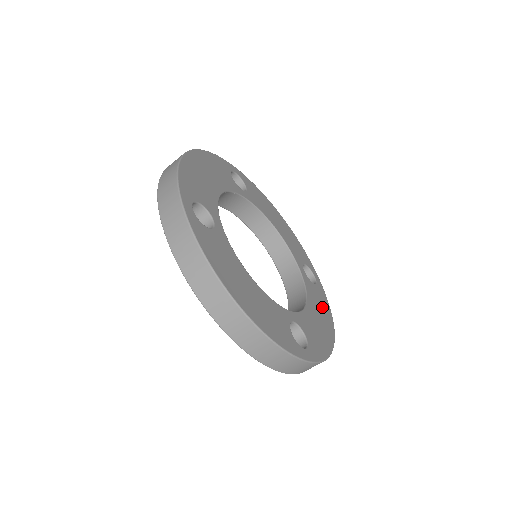
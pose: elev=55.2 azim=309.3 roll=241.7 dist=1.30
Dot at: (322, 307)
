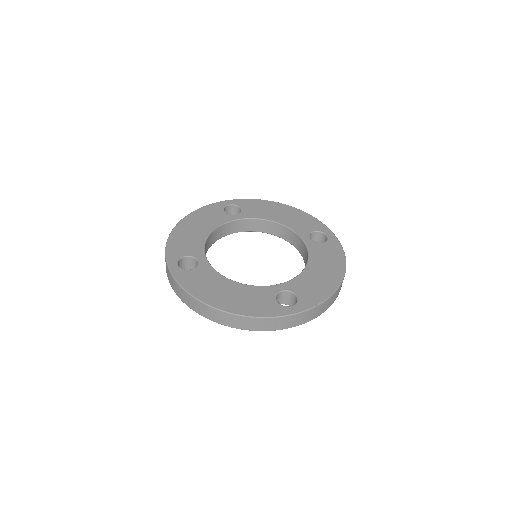
Dot at: (330, 258)
